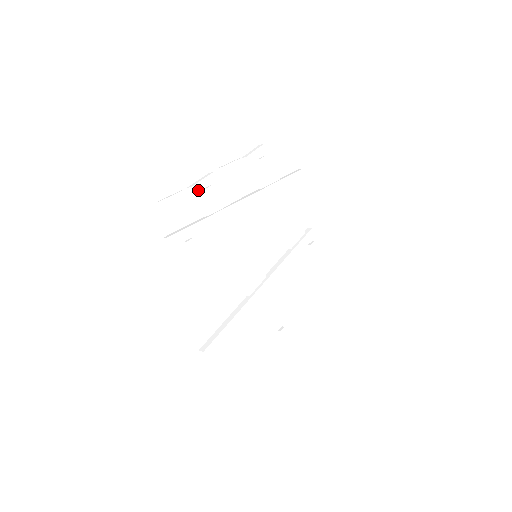
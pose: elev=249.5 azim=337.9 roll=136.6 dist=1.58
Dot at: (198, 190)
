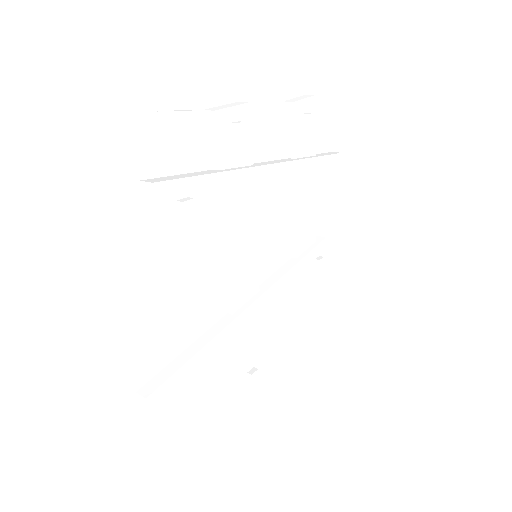
Dot at: (221, 121)
